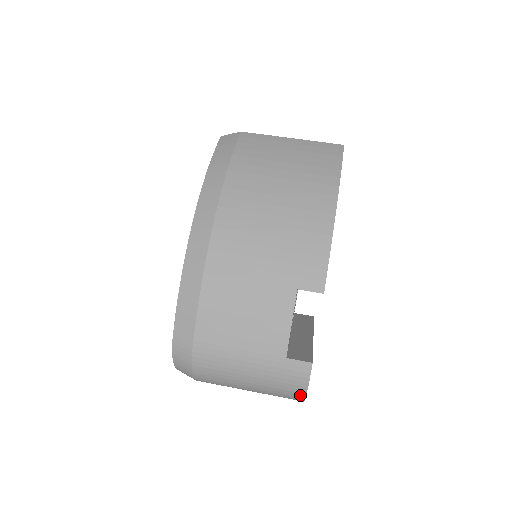
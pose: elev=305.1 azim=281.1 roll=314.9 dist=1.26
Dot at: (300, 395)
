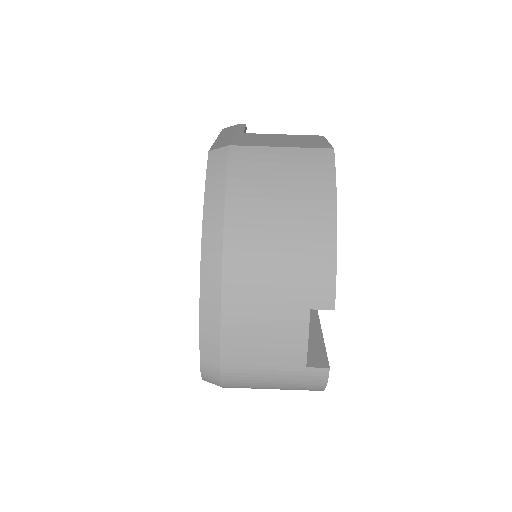
Dot at: (319, 390)
